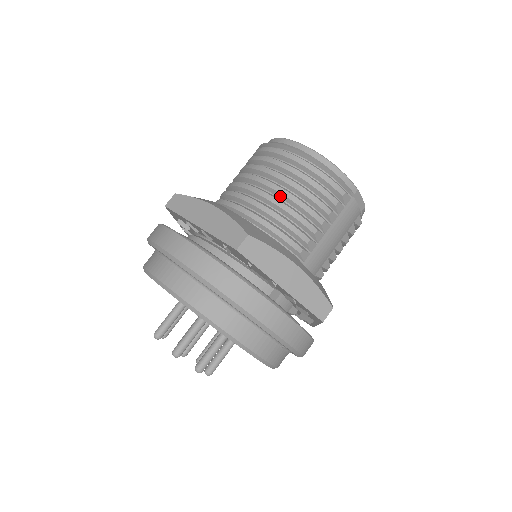
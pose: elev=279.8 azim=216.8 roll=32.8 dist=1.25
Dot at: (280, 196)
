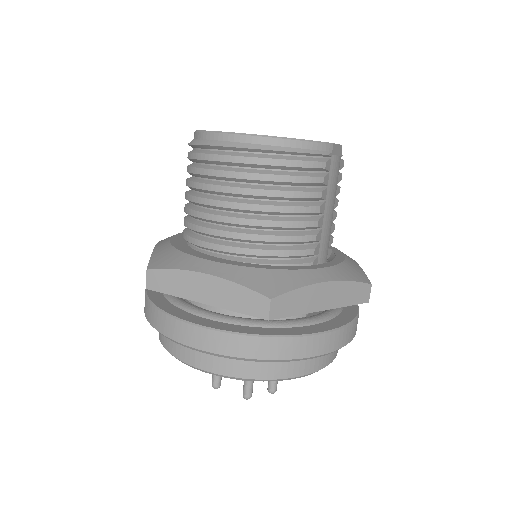
Dot at: (263, 213)
